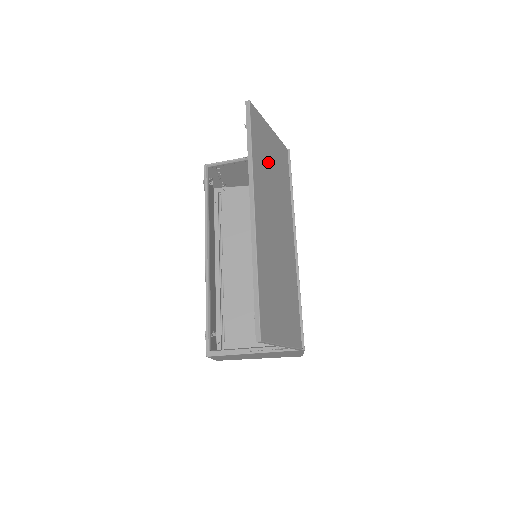
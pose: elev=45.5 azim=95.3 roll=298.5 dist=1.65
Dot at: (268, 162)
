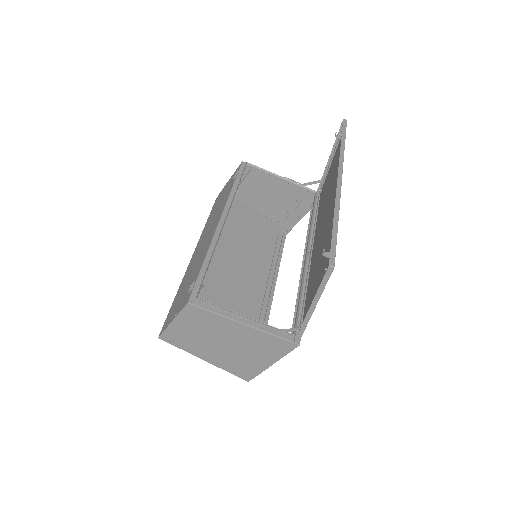
Dot at: (333, 173)
